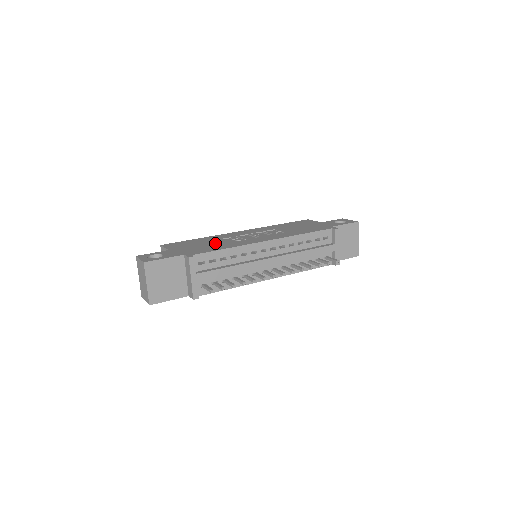
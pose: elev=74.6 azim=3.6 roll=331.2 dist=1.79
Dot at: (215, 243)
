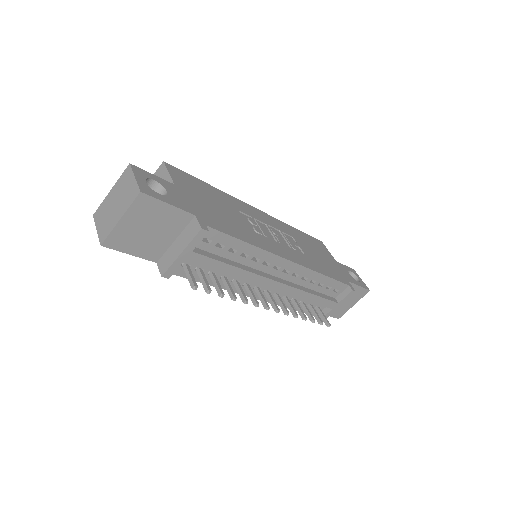
Dot at: (232, 216)
